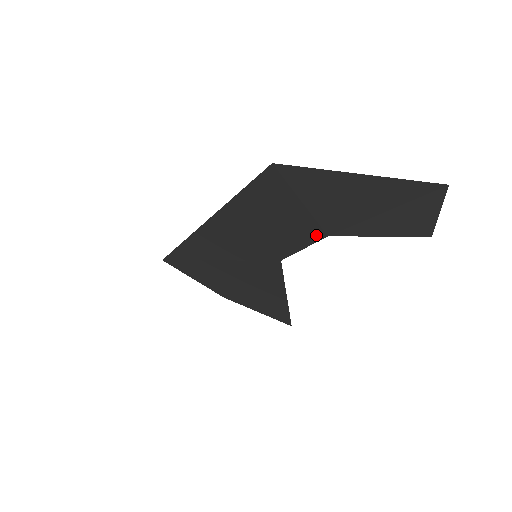
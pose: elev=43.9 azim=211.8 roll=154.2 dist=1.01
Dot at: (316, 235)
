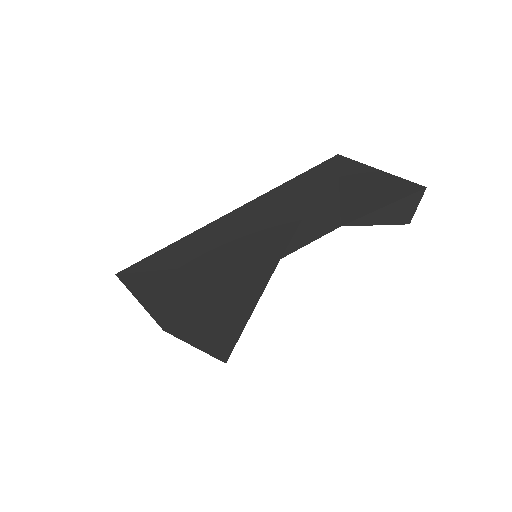
Dot at: (332, 226)
